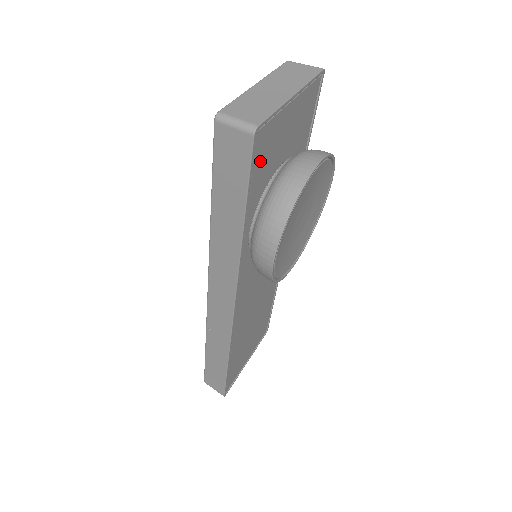
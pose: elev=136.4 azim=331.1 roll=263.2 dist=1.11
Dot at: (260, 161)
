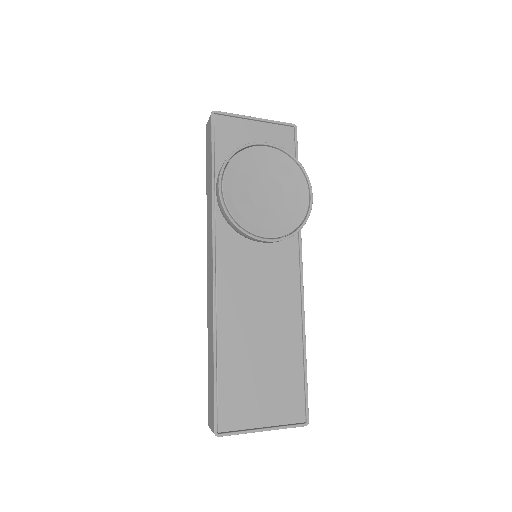
Dot at: (224, 138)
